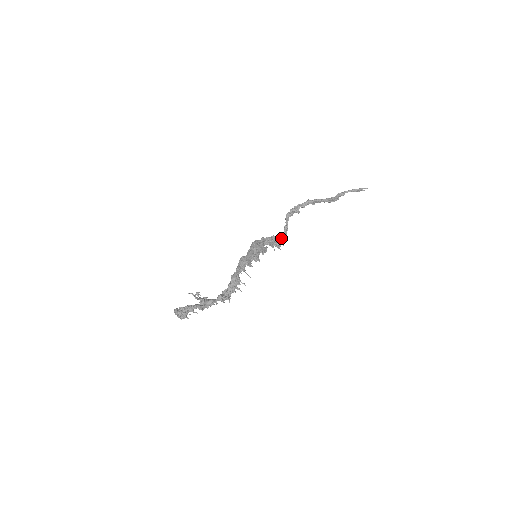
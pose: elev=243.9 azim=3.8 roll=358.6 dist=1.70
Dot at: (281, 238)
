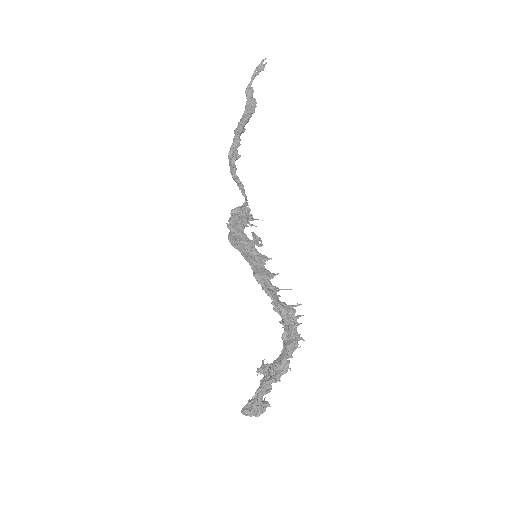
Dot at: (243, 205)
